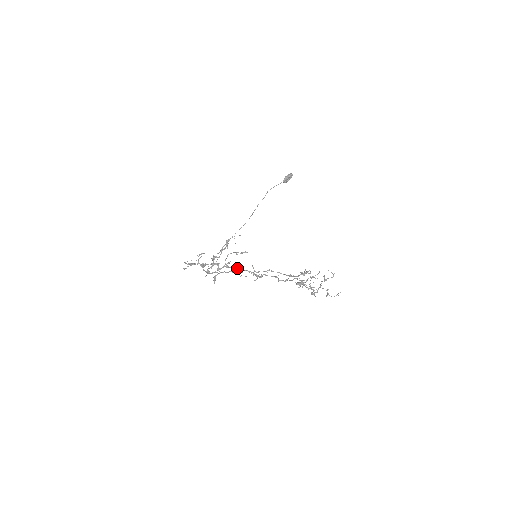
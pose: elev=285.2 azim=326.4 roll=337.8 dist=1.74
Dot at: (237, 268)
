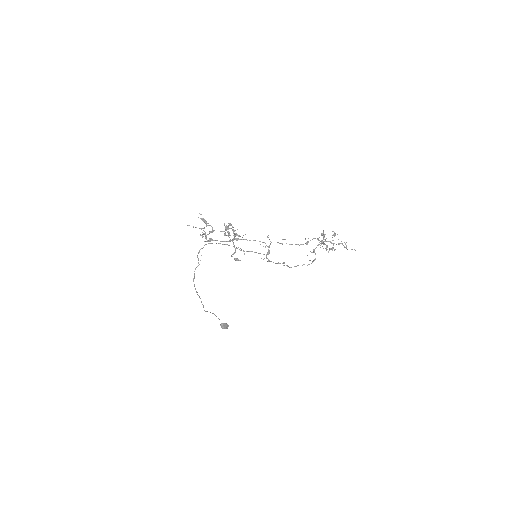
Dot at: occluded
